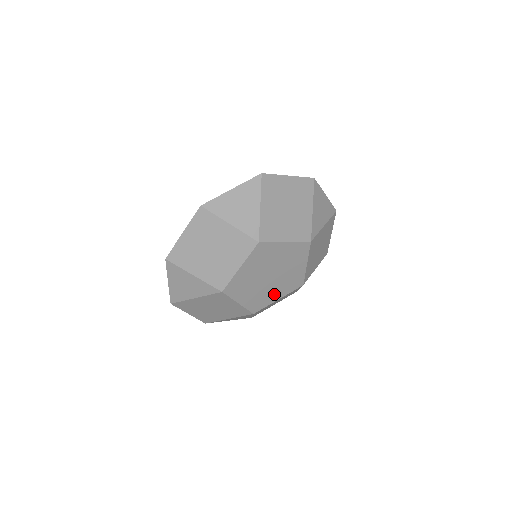
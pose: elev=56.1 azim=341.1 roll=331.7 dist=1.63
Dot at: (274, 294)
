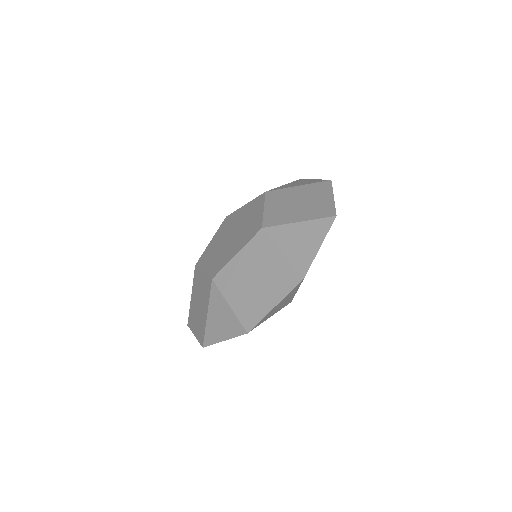
Dot at: occluded
